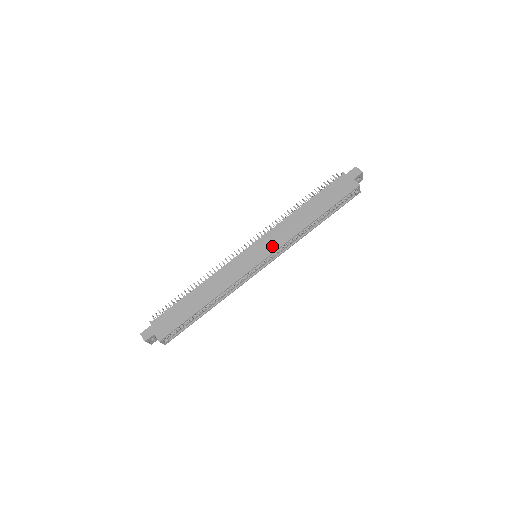
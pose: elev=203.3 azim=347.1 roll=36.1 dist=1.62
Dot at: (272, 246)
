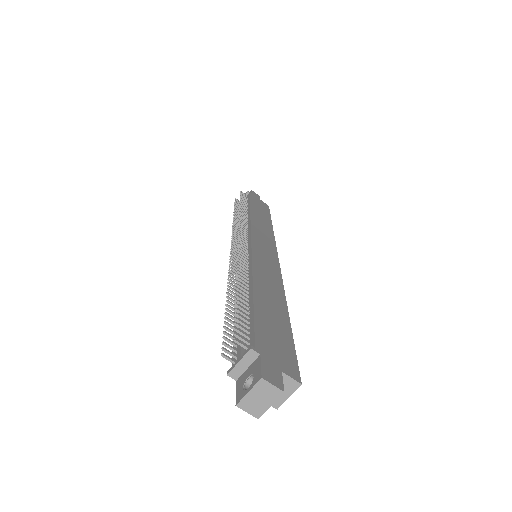
Dot at: (269, 243)
